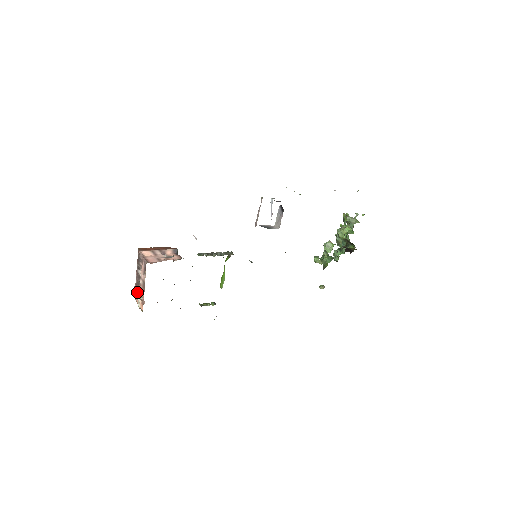
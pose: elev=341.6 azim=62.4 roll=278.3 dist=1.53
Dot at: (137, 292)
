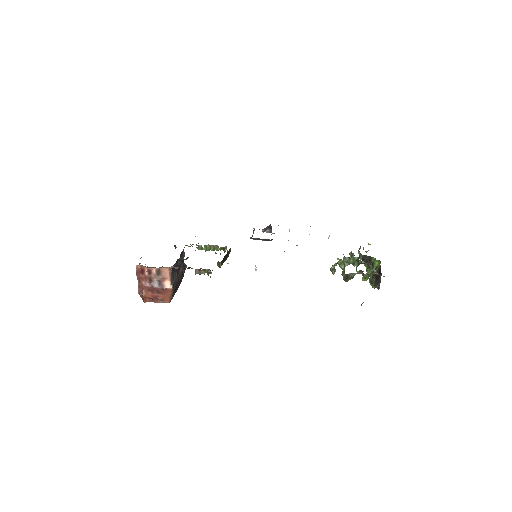
Dot at: occluded
